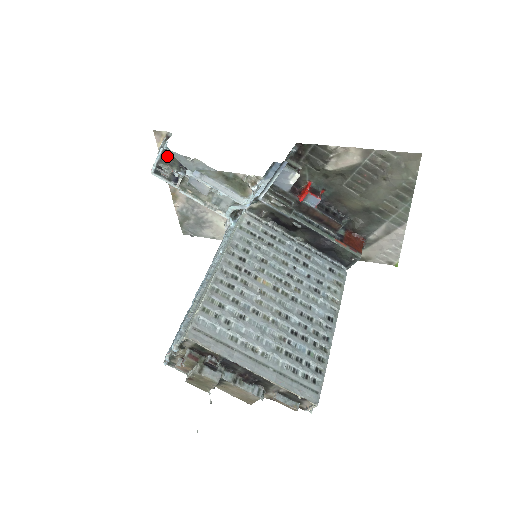
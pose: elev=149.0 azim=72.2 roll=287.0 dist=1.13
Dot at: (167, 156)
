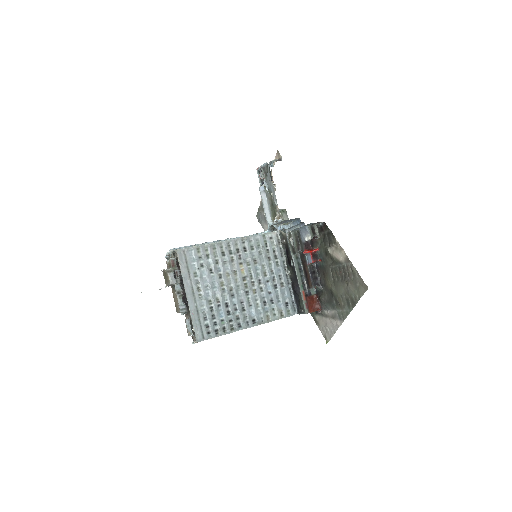
Dot at: (267, 168)
